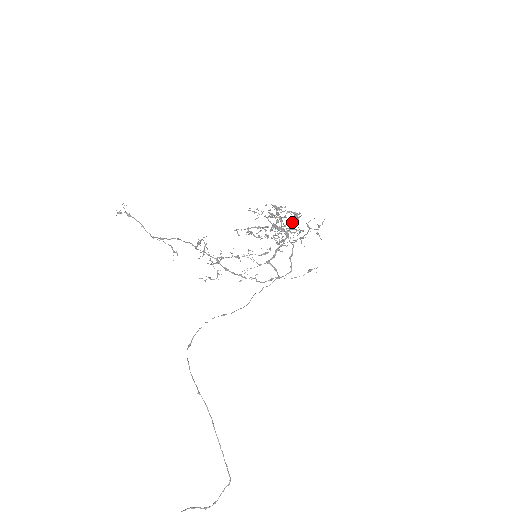
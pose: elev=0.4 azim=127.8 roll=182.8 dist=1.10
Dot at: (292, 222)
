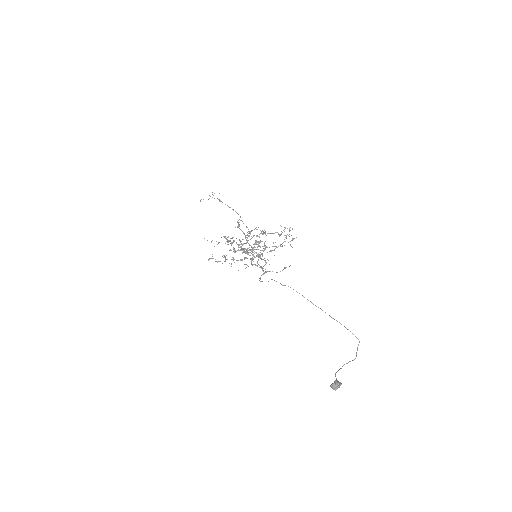
Dot at: occluded
